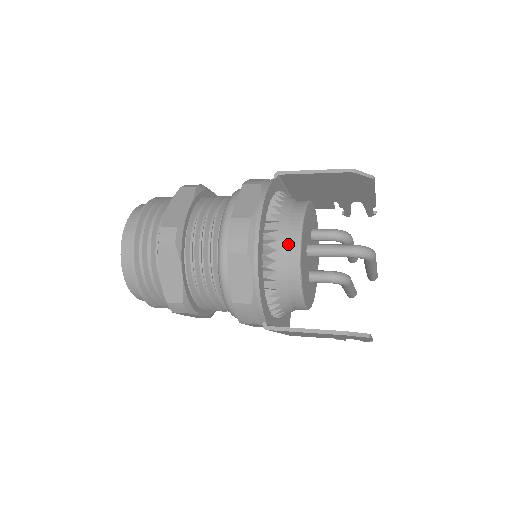
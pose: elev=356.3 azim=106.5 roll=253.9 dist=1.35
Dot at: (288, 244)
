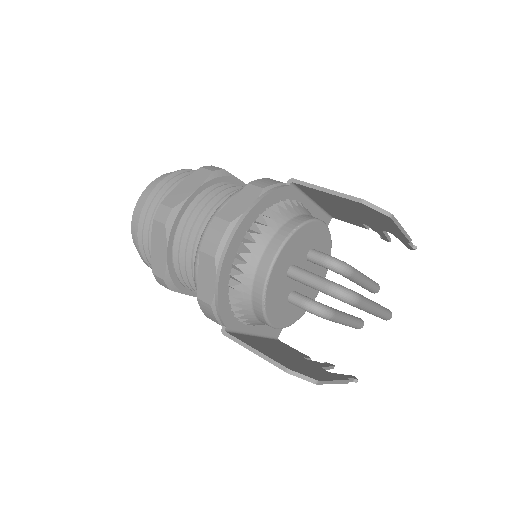
Dot at: (261, 260)
